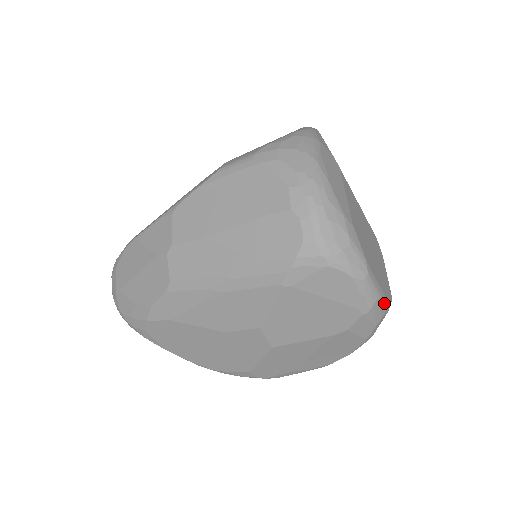
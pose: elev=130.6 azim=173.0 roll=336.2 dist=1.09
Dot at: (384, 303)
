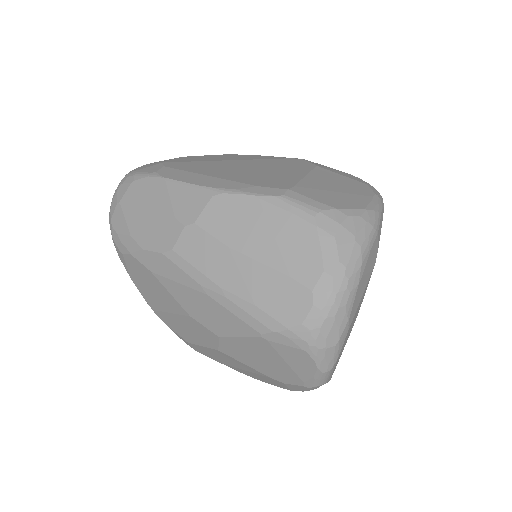
Dot at: occluded
